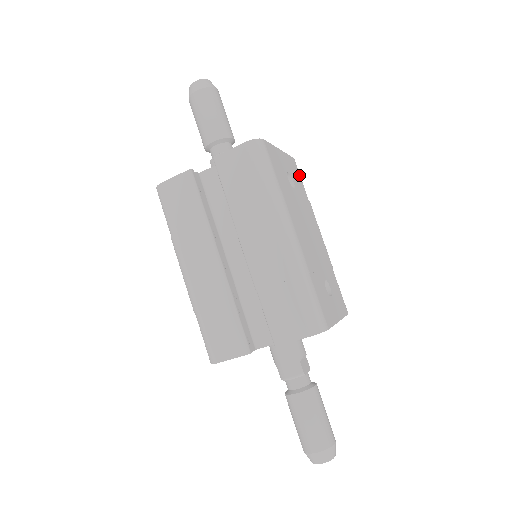
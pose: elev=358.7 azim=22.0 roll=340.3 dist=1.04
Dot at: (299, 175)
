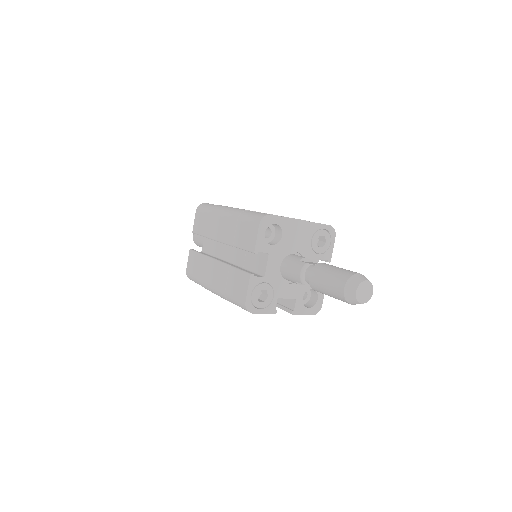
Dot at: occluded
